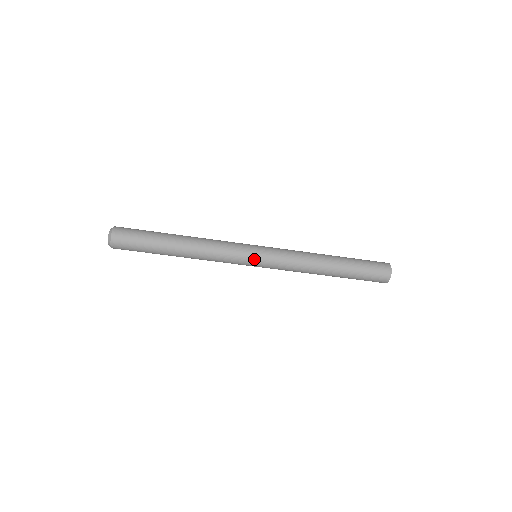
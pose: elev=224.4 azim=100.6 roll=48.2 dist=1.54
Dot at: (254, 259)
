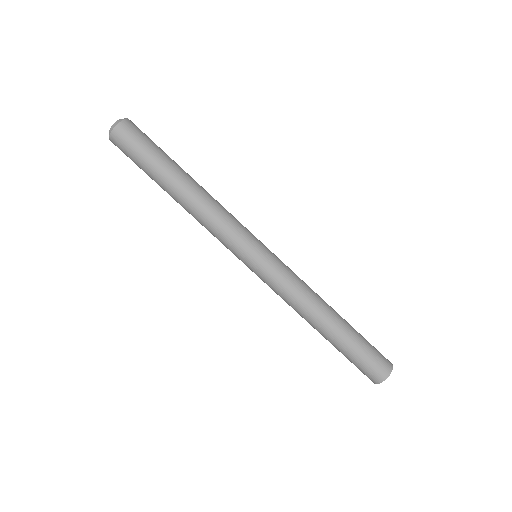
Dot at: (260, 247)
